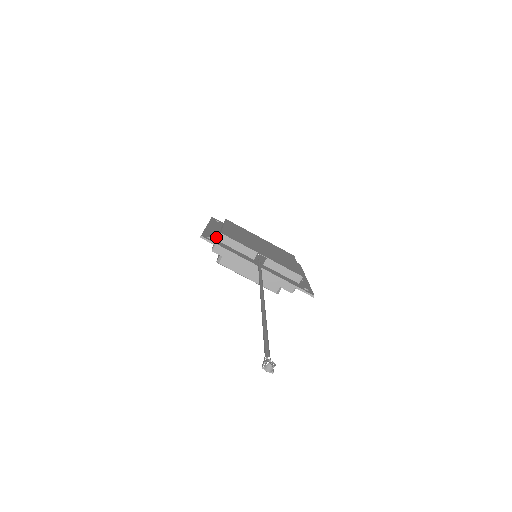
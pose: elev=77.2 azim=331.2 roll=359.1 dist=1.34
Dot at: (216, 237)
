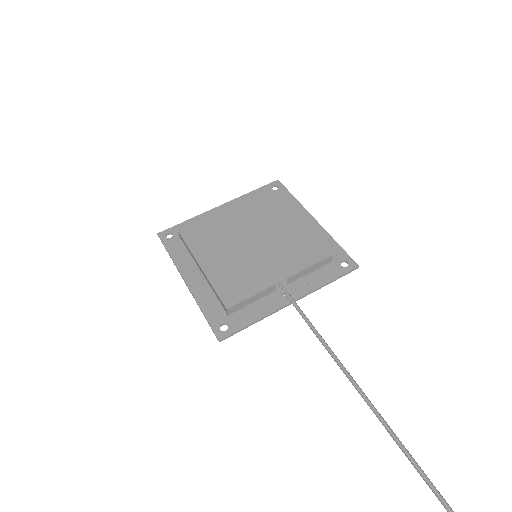
Dot at: (219, 306)
